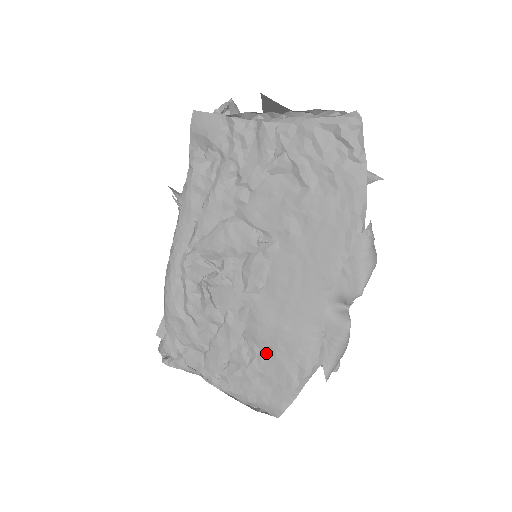
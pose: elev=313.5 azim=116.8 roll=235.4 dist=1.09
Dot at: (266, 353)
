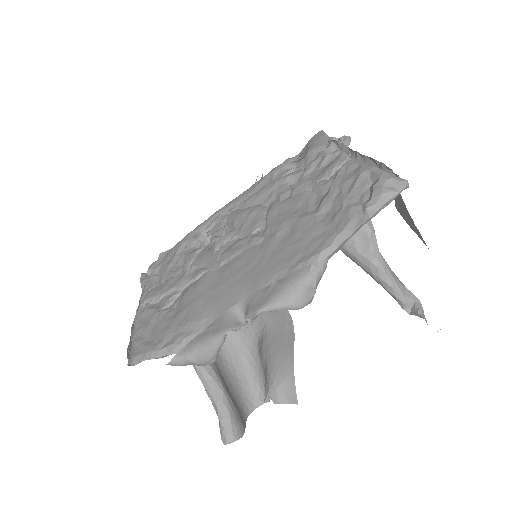
Dot at: (176, 311)
